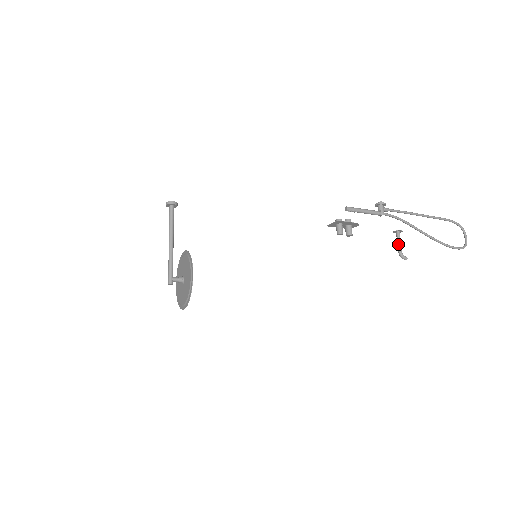
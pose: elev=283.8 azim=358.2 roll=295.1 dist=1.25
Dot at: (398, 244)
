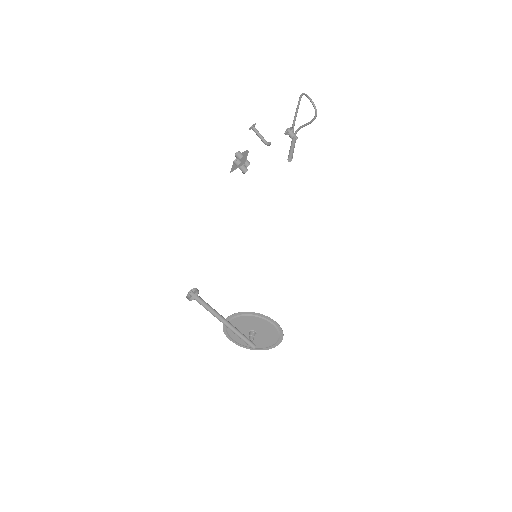
Dot at: (260, 137)
